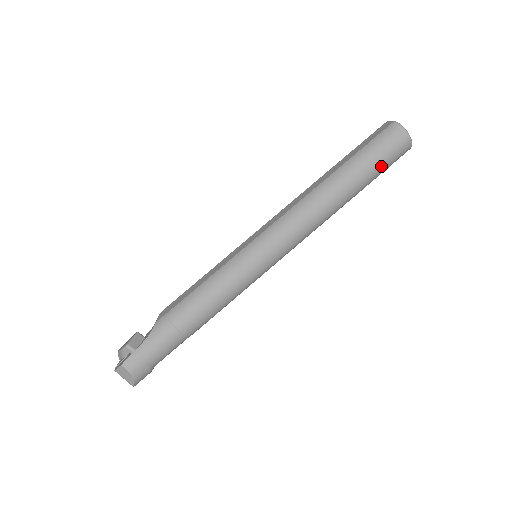
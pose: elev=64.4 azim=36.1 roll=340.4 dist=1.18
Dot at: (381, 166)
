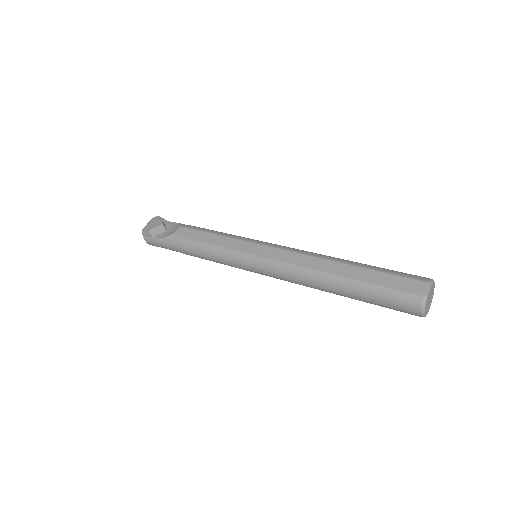
Dot at: (381, 306)
